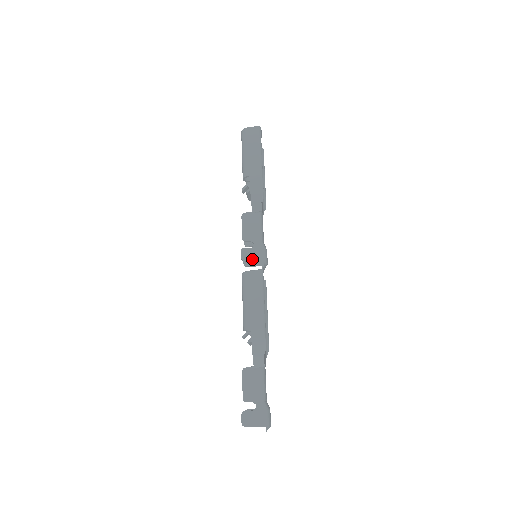
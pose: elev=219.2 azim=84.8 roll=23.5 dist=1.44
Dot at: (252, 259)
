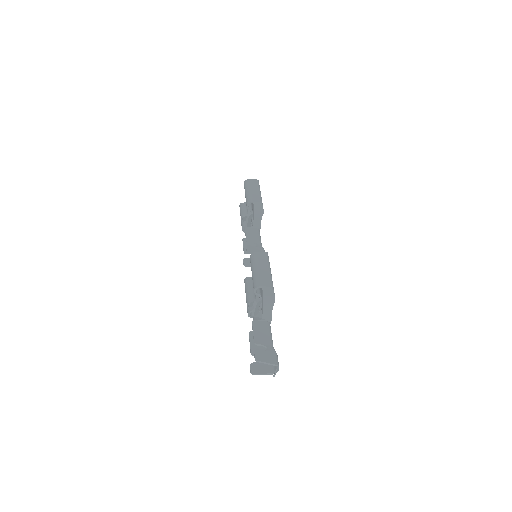
Dot at: occluded
